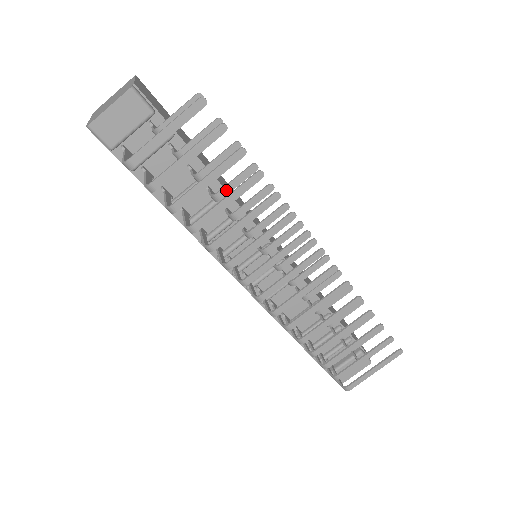
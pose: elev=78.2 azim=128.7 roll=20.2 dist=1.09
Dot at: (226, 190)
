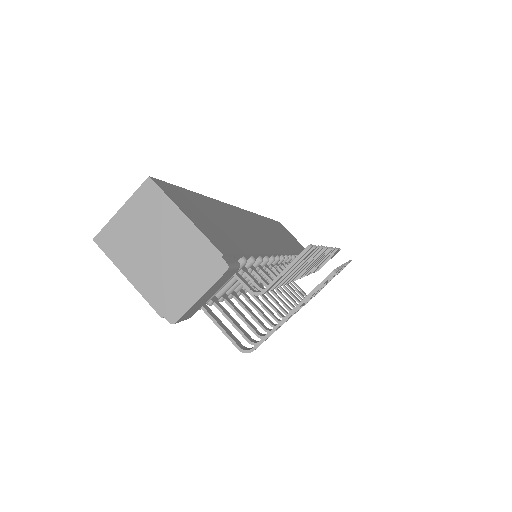
Dot at: occluded
